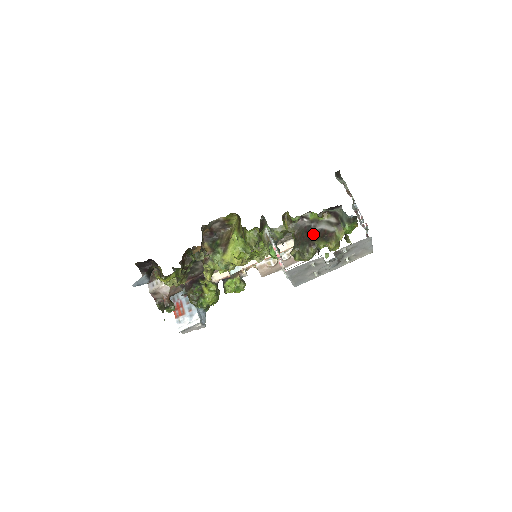
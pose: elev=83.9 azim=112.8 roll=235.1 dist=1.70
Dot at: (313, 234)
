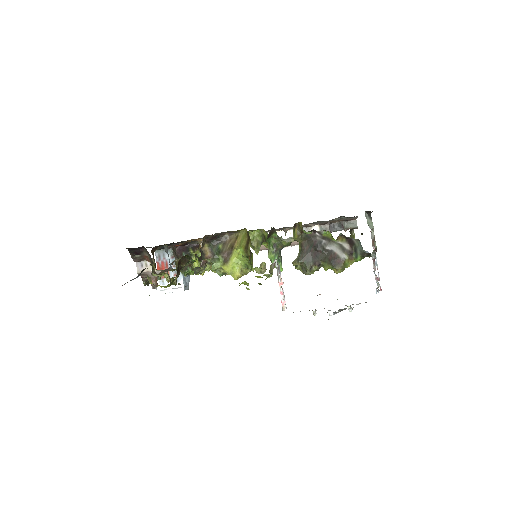
Dot at: (321, 252)
